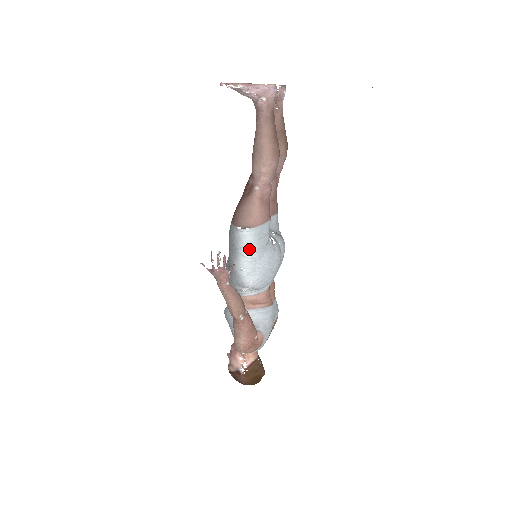
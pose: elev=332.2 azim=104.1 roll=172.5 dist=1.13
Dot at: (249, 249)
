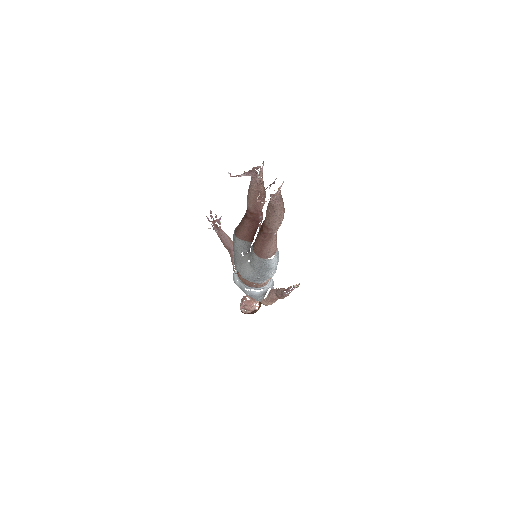
Dot at: occluded
